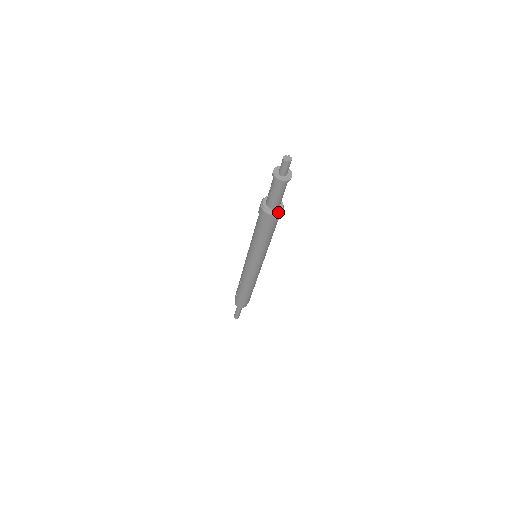
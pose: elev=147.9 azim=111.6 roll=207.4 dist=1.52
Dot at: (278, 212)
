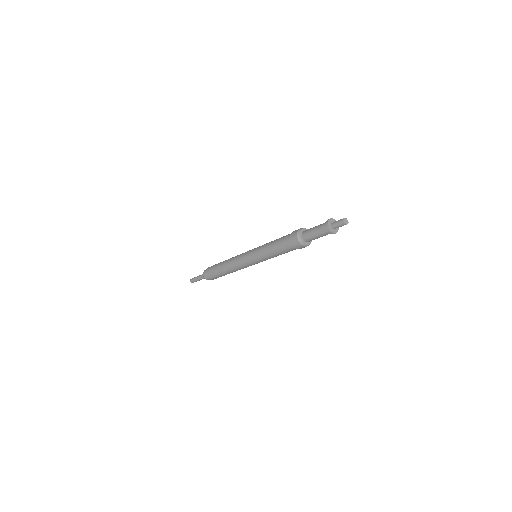
Dot at: occluded
